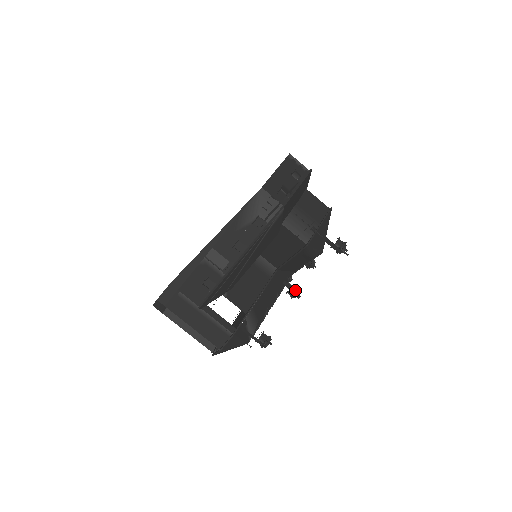
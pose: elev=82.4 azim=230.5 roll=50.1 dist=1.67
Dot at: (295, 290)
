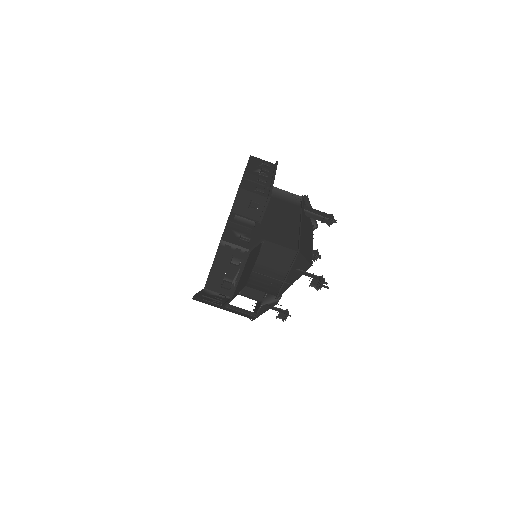
Dot at: occluded
